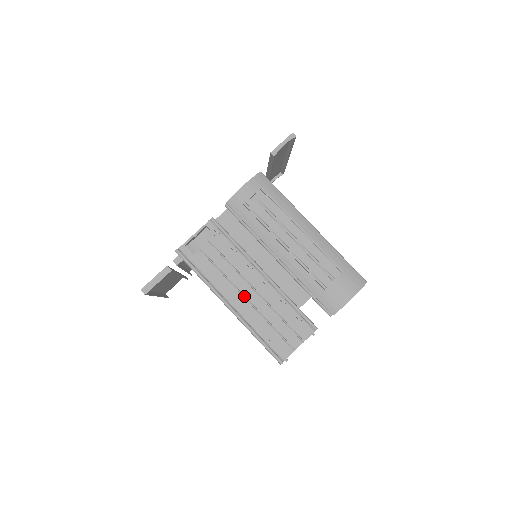
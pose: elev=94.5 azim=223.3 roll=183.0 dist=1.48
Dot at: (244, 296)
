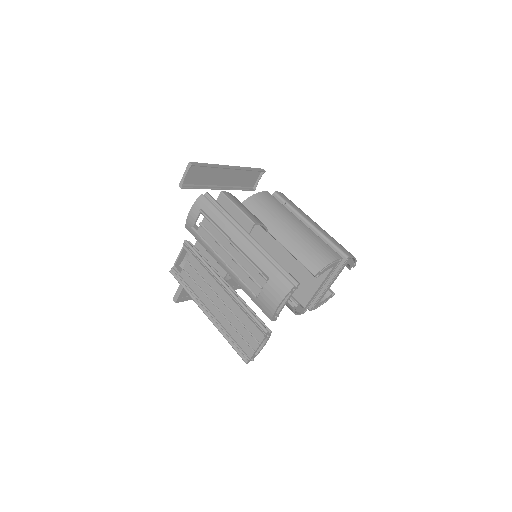
Dot at: (214, 305)
